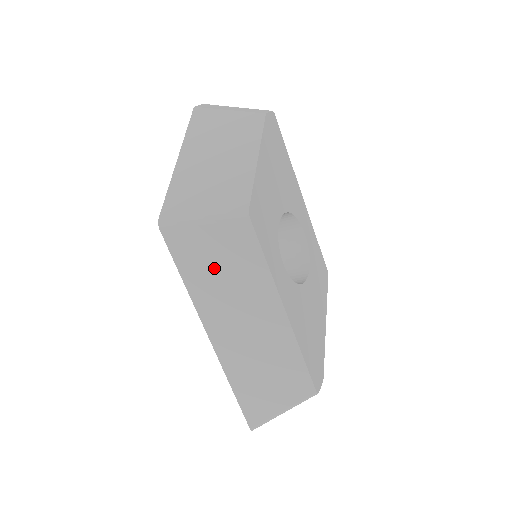
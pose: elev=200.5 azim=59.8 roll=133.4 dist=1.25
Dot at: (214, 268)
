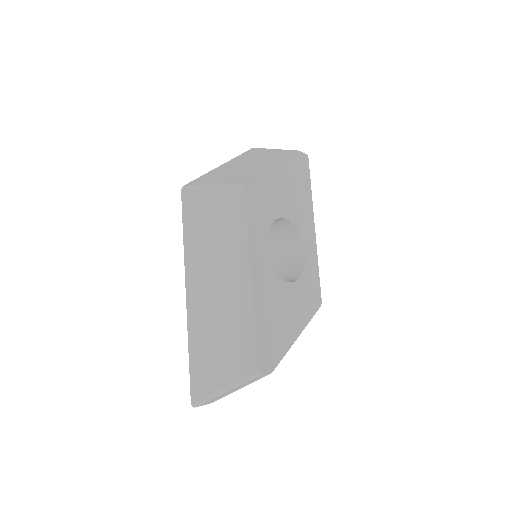
Dot at: (208, 229)
